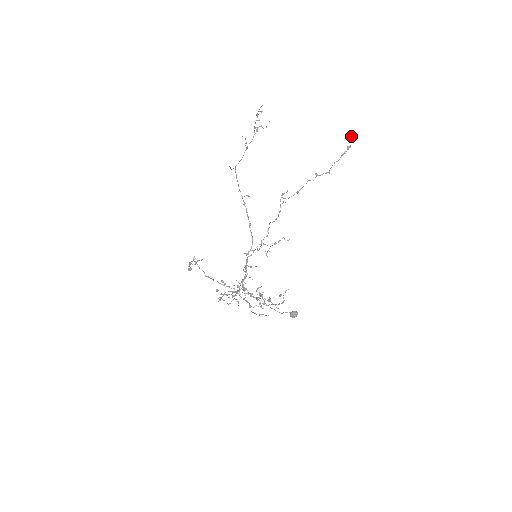
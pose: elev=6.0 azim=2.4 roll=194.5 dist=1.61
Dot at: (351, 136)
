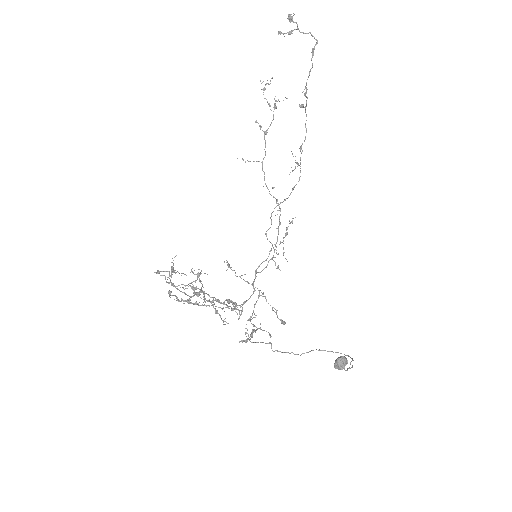
Dot at: (288, 16)
